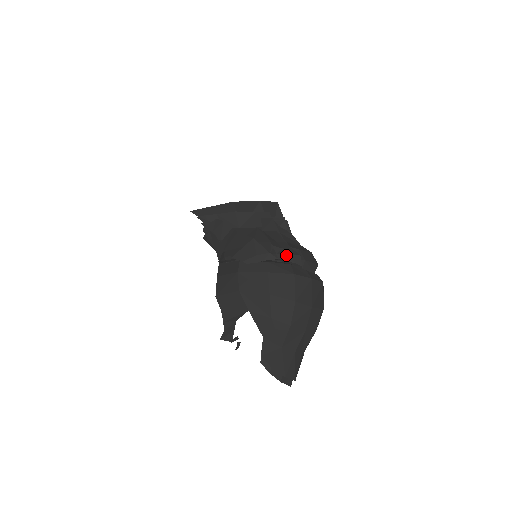
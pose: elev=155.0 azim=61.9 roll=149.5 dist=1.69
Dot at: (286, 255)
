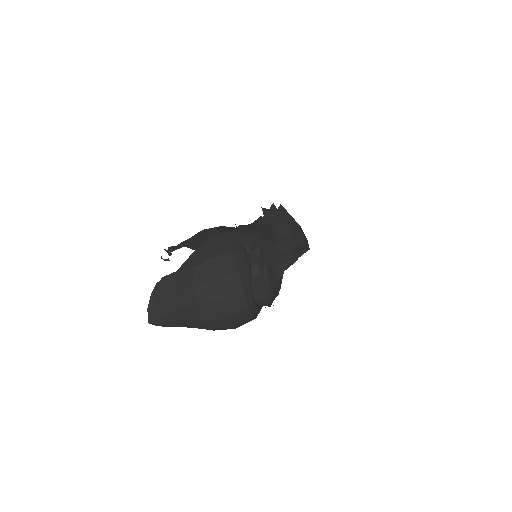
Dot at: (255, 260)
